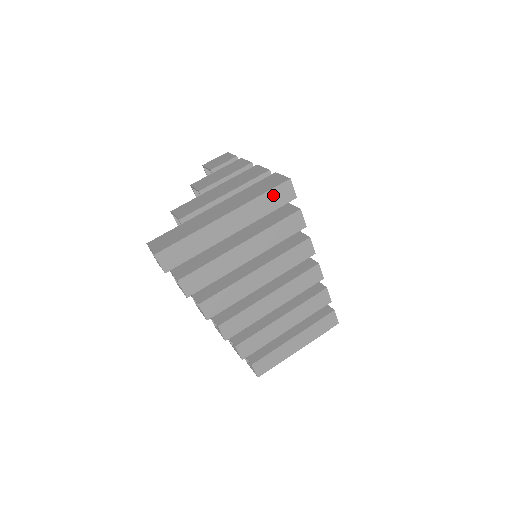
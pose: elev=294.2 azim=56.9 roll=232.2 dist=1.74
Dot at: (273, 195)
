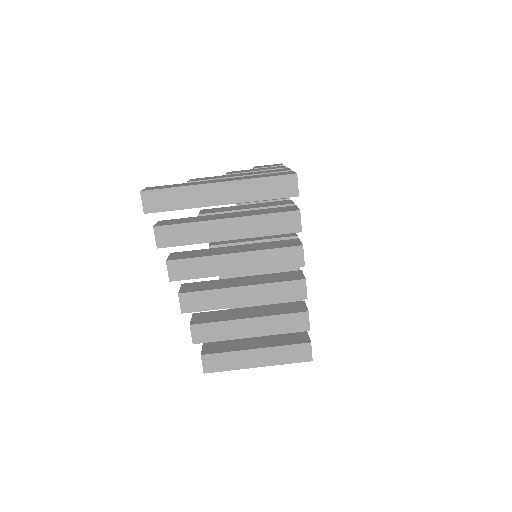
Dot at: (274, 183)
